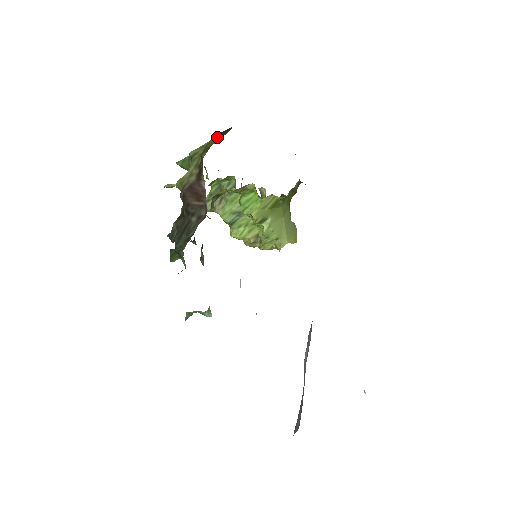
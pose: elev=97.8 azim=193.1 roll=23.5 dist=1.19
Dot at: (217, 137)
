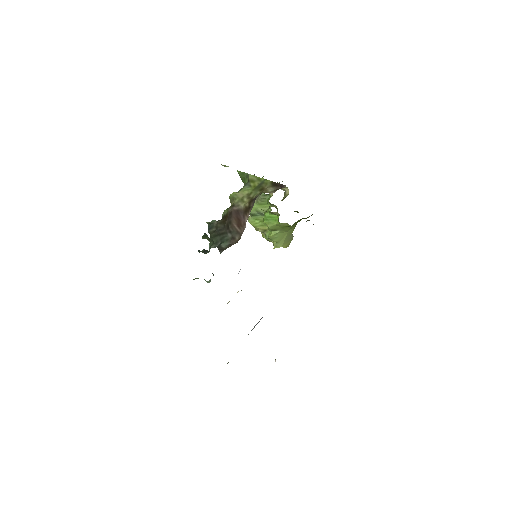
Dot at: (271, 185)
